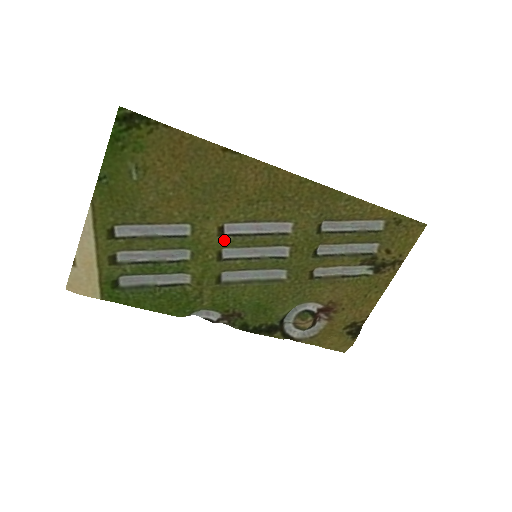
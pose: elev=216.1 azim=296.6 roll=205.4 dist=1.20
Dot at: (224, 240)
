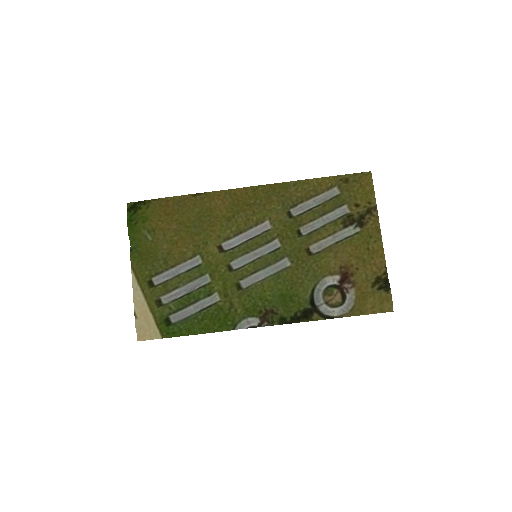
Dot at: (226, 254)
